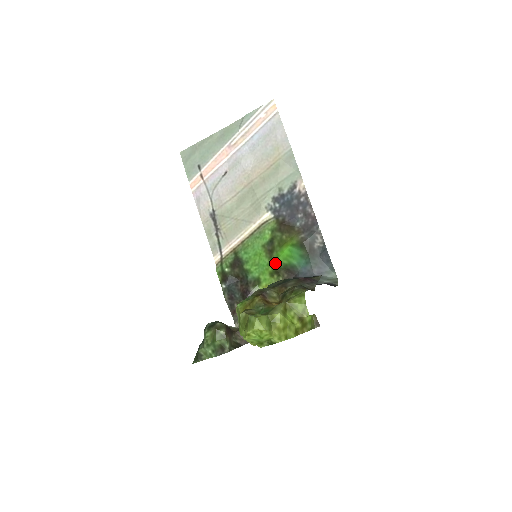
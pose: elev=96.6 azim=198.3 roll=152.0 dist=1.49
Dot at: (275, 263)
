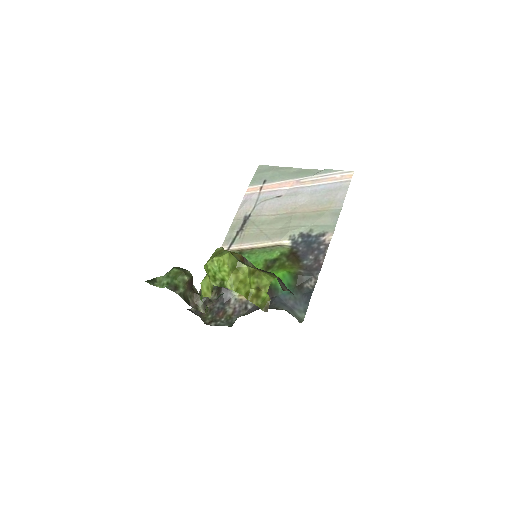
Dot at: occluded
